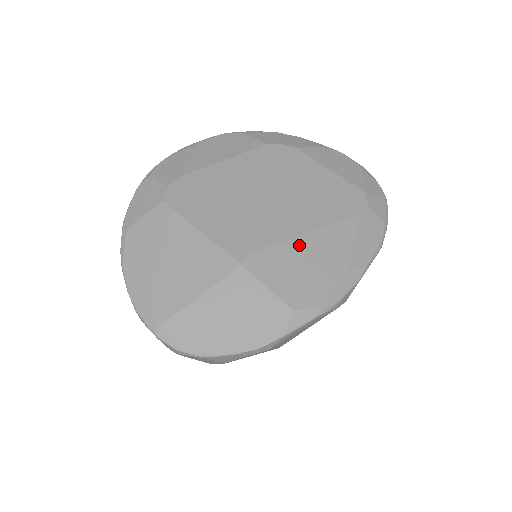
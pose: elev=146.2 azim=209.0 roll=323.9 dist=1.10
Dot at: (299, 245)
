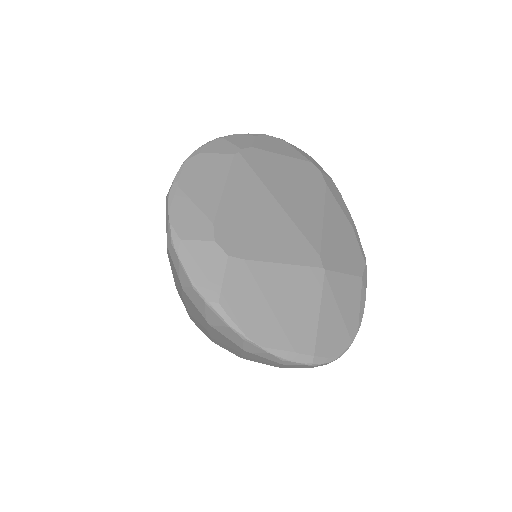
Dot at: (328, 229)
